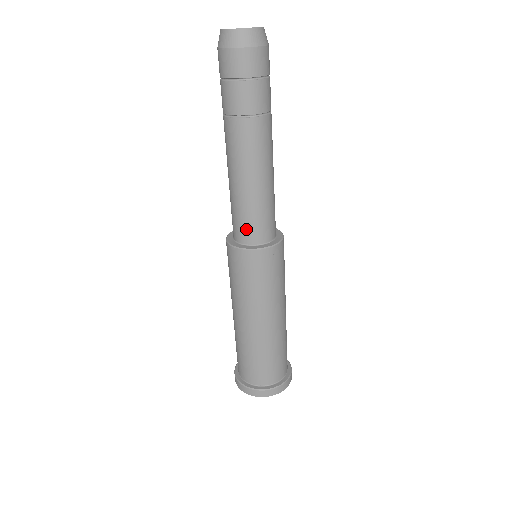
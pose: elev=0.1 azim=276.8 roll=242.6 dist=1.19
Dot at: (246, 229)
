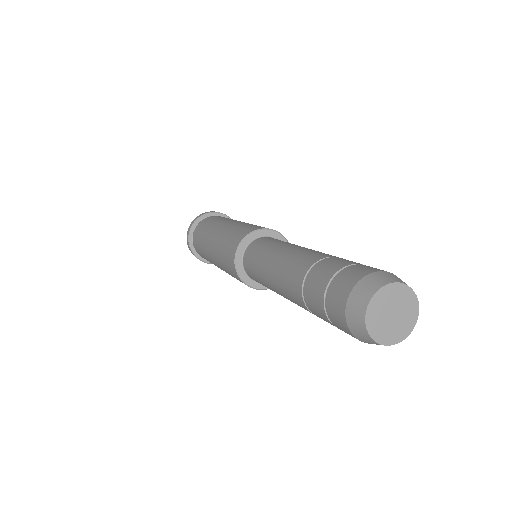
Dot at: occluded
